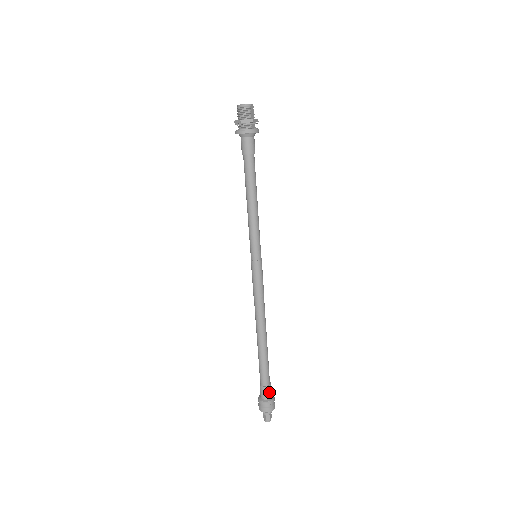
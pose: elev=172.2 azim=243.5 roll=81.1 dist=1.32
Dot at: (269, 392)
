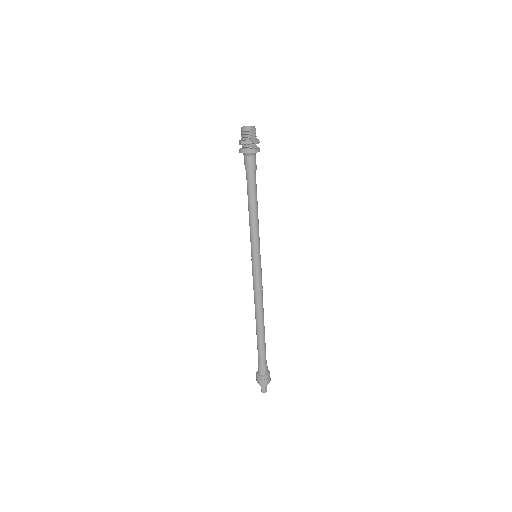
Dot at: (264, 369)
